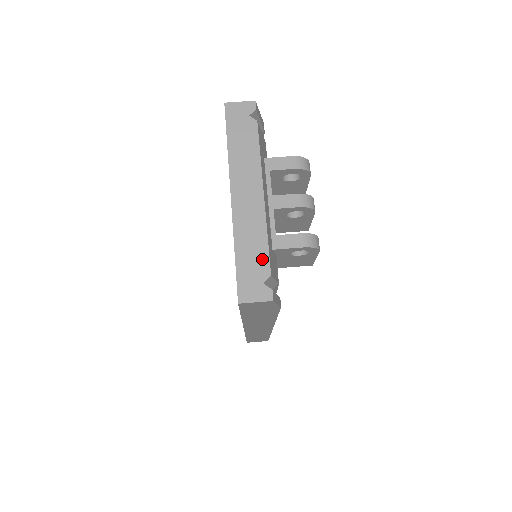
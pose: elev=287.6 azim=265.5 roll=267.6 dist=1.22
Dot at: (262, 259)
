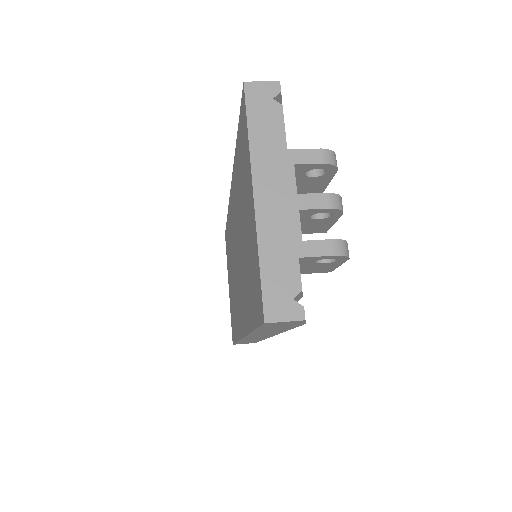
Dot at: (291, 270)
